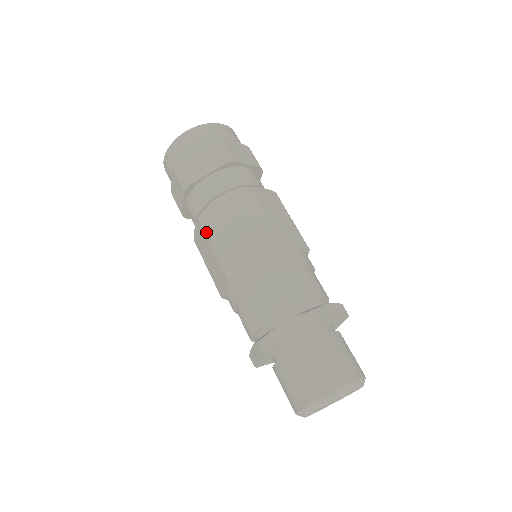
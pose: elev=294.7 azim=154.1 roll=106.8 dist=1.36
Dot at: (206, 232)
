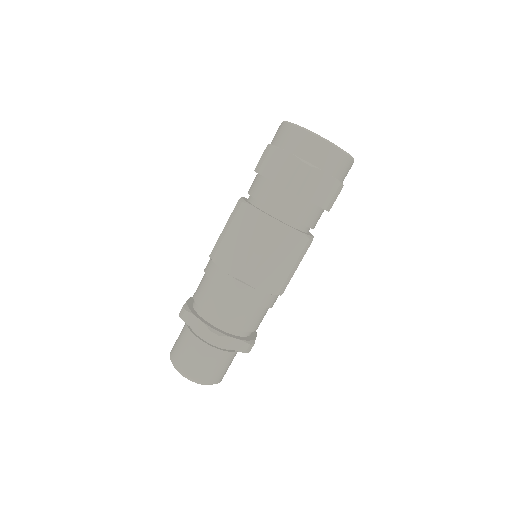
Dot at: (264, 237)
